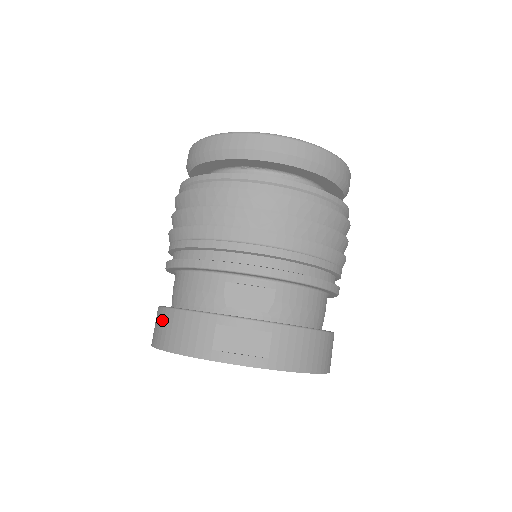
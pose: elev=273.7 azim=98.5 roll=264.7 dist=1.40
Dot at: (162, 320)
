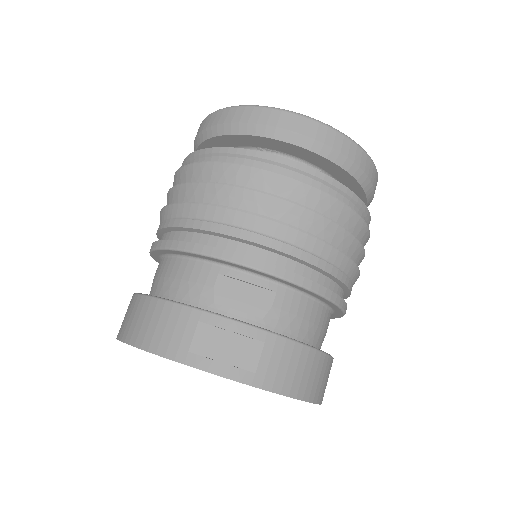
Dot at: (134, 309)
